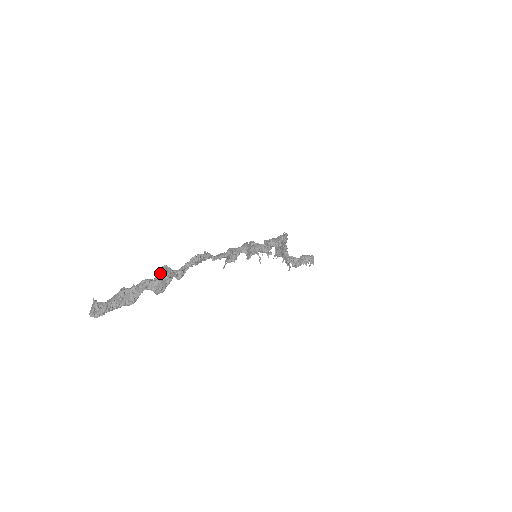
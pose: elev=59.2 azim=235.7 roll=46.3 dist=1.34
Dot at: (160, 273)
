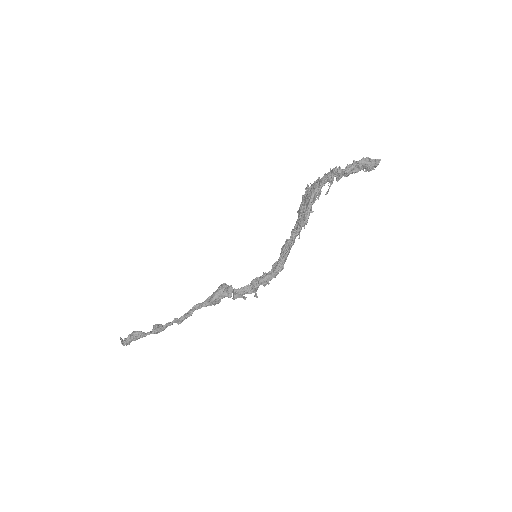
Dot at: (154, 332)
